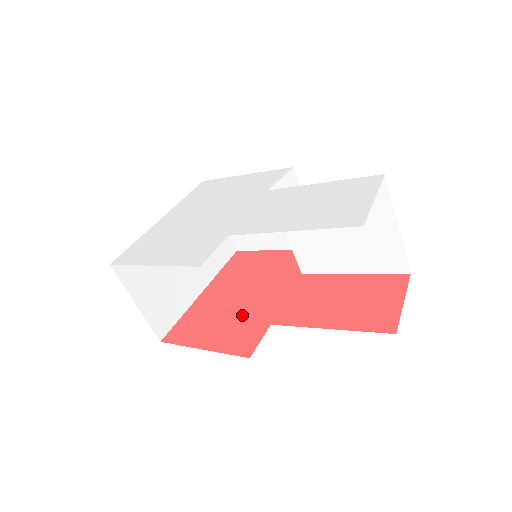
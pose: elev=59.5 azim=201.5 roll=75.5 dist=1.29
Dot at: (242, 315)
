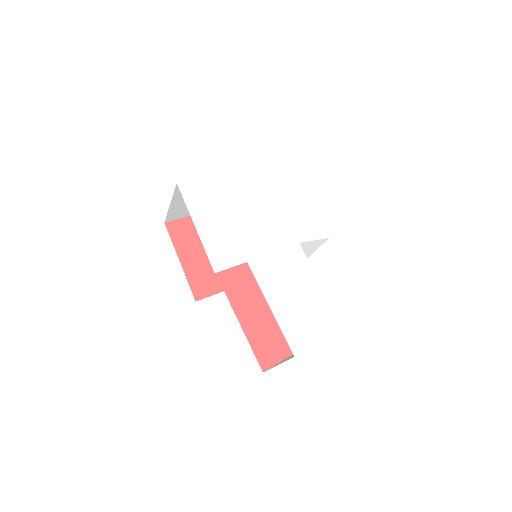
Dot at: occluded
